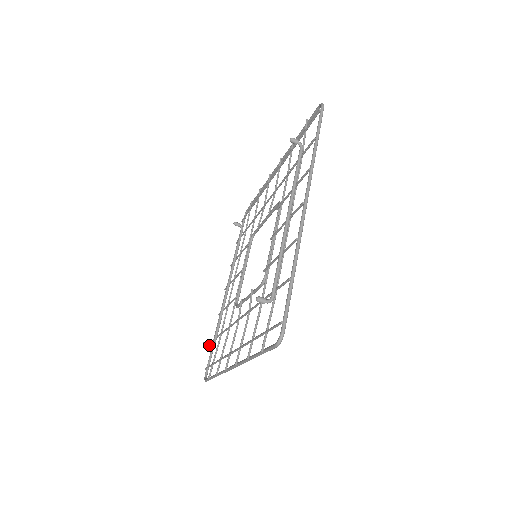
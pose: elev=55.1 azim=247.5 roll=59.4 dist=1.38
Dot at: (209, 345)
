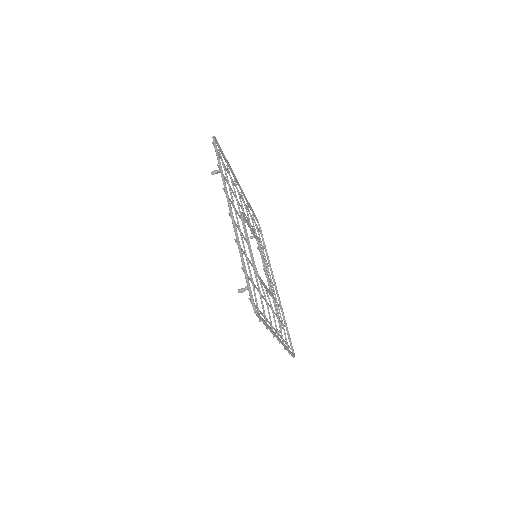
Dot at: (278, 332)
